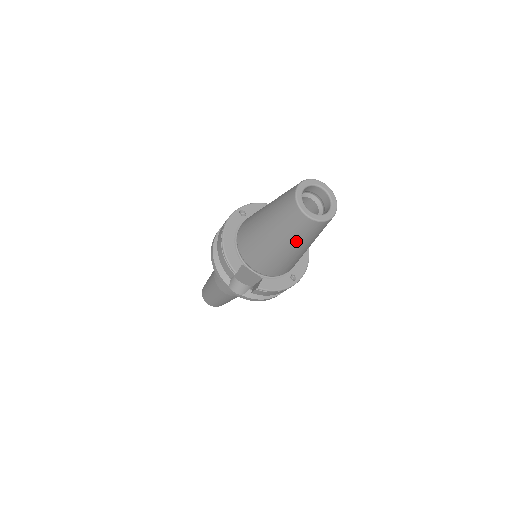
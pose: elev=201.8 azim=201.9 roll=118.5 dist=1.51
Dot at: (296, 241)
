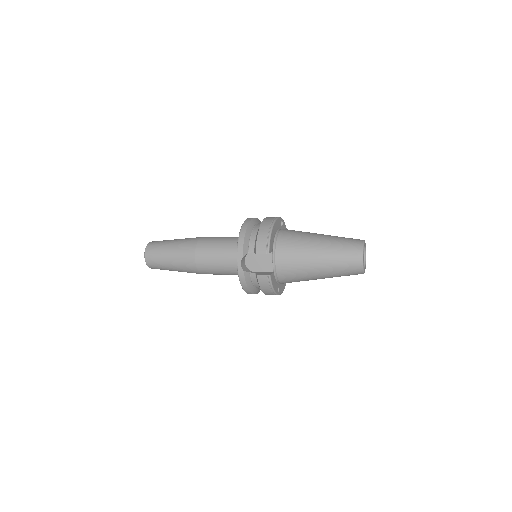
Dot at: (333, 268)
